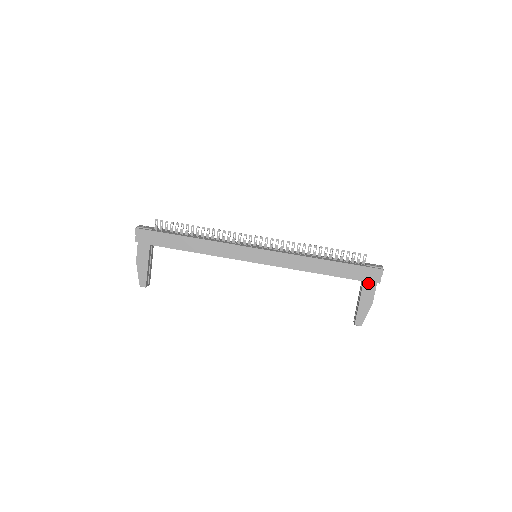
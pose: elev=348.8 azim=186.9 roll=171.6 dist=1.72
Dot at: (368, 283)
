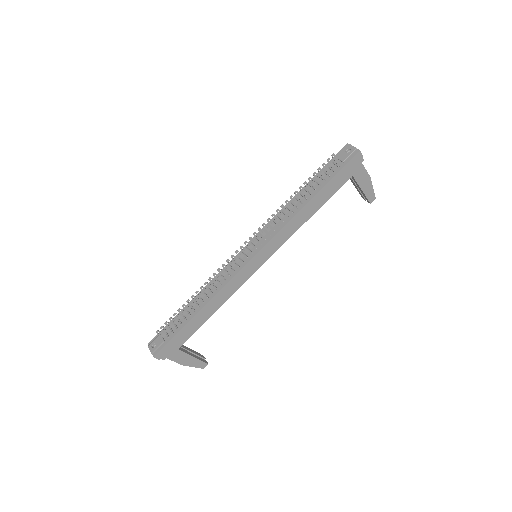
Dot at: (356, 171)
